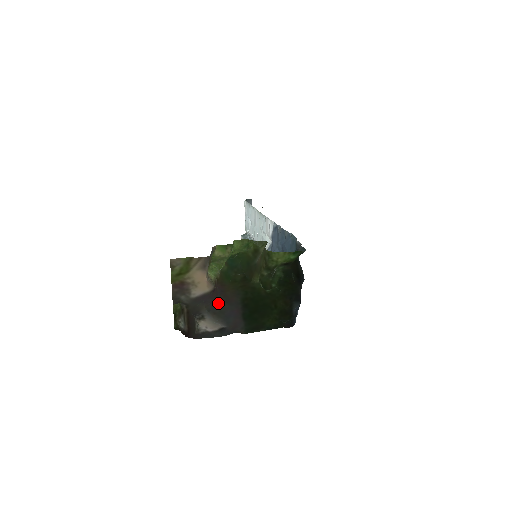
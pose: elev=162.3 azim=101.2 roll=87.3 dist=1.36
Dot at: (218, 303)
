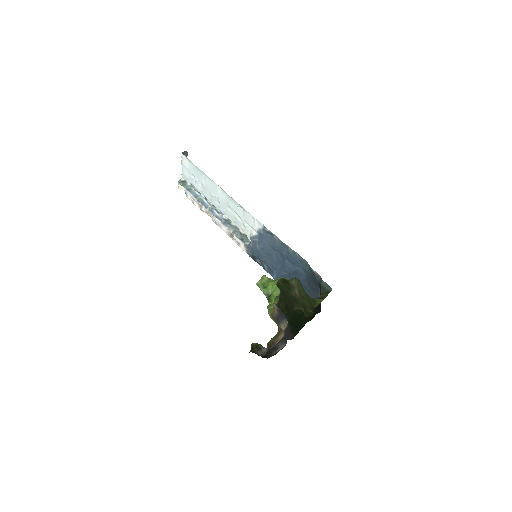
Dot at: occluded
